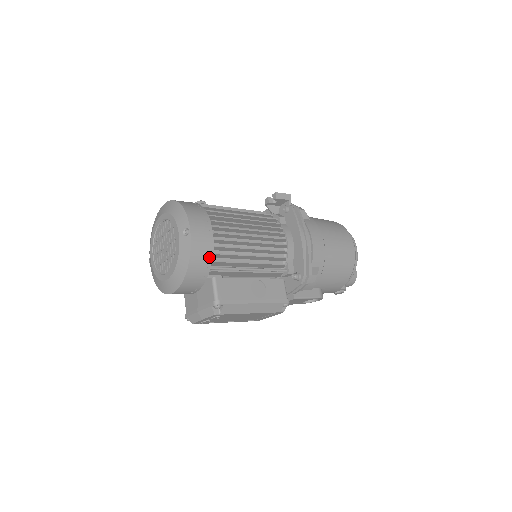
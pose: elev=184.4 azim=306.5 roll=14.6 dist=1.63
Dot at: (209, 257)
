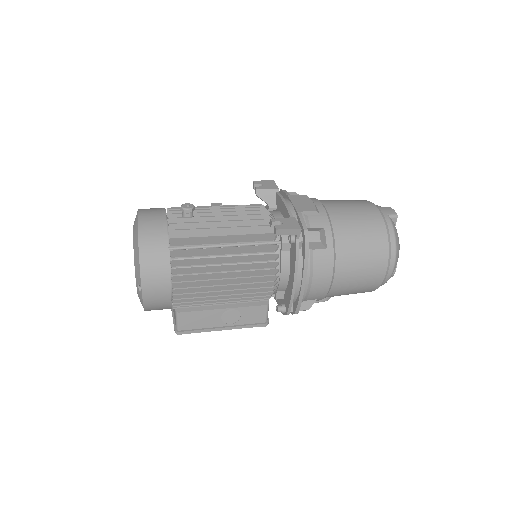
Dot at: (167, 305)
